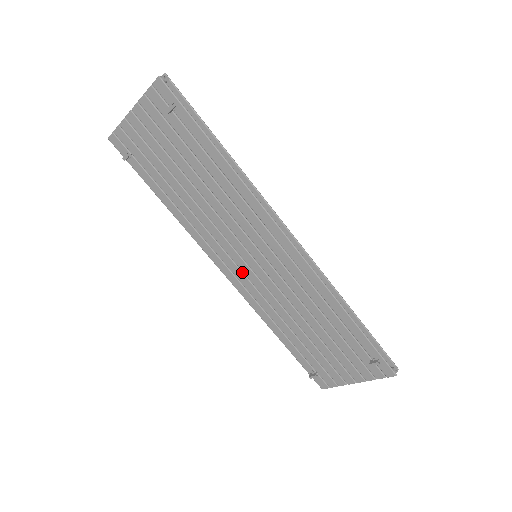
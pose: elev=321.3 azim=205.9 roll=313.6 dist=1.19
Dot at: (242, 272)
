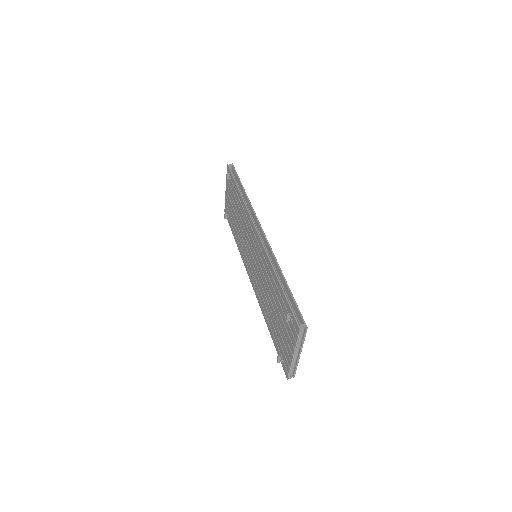
Dot at: (253, 272)
